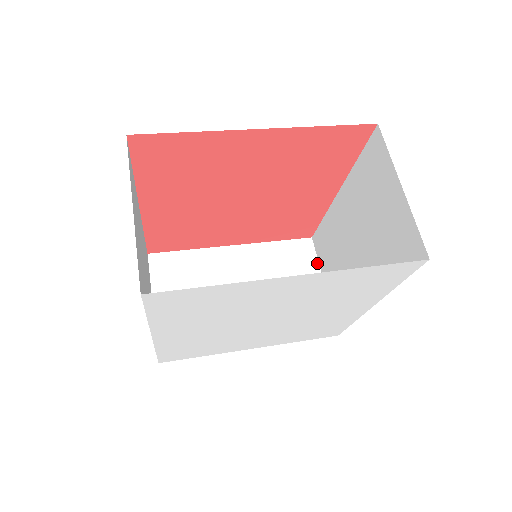
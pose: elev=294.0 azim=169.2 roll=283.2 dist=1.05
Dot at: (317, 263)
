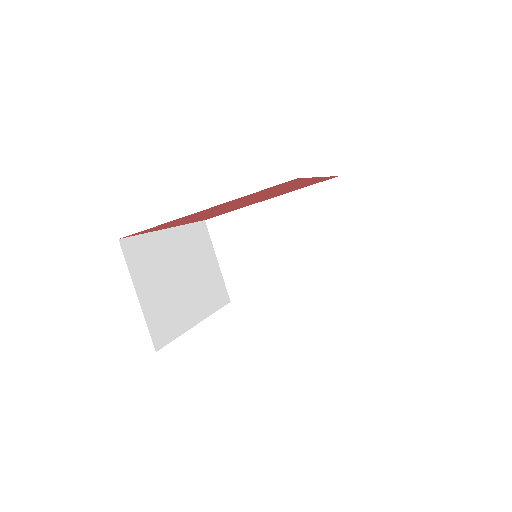
Dot at: (211, 243)
